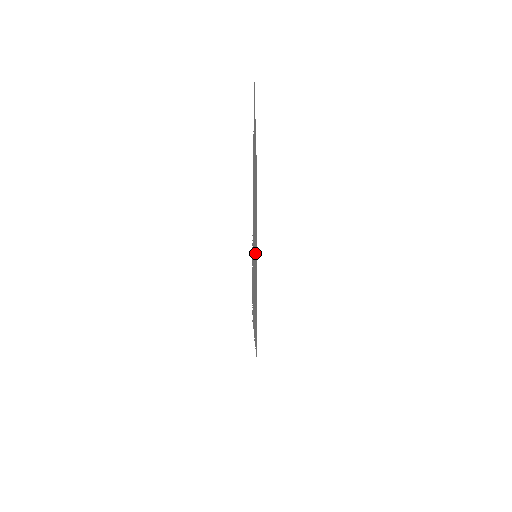
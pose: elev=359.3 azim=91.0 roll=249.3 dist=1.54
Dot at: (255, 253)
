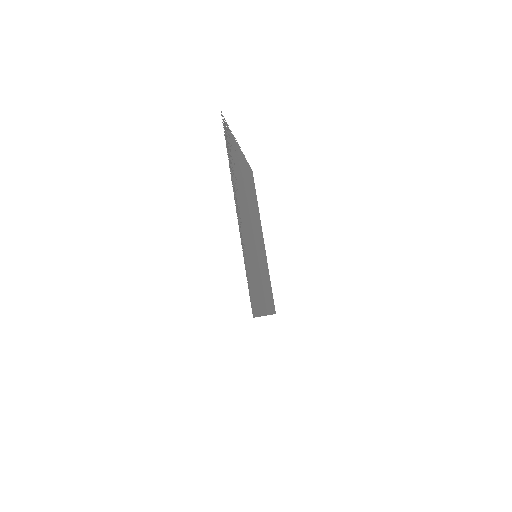
Dot at: (251, 232)
